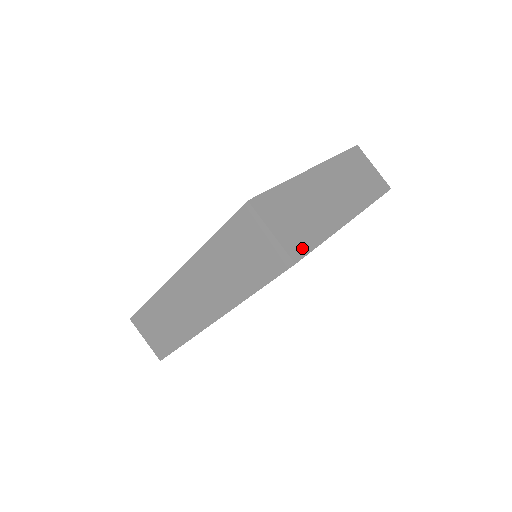
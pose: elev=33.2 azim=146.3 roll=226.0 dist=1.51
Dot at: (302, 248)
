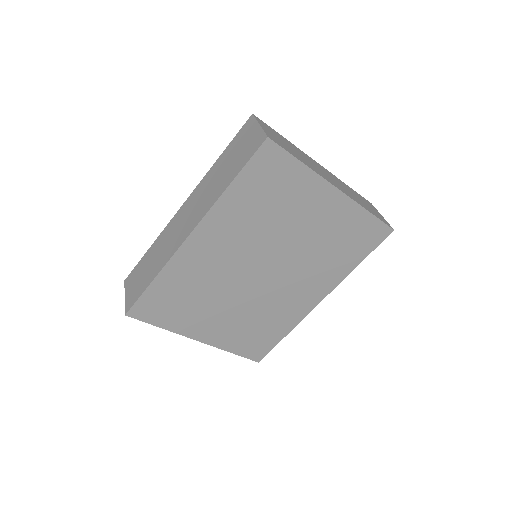
Dot at: (280, 144)
